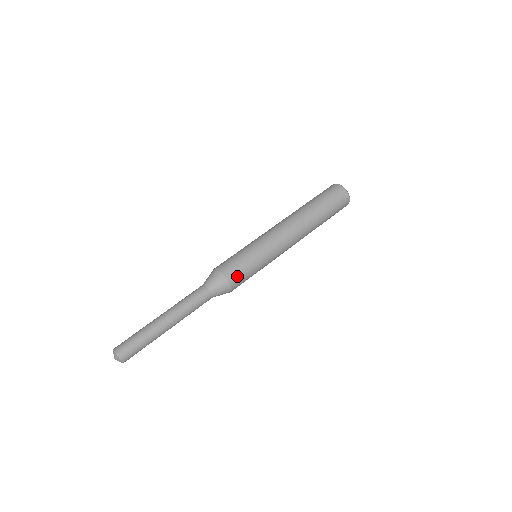
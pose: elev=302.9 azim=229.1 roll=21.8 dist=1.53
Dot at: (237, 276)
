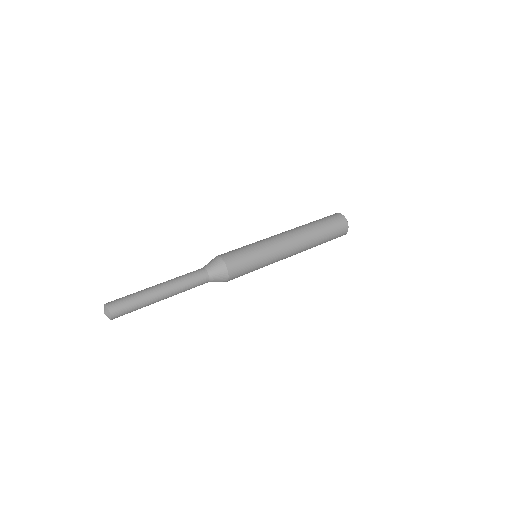
Dot at: (232, 257)
